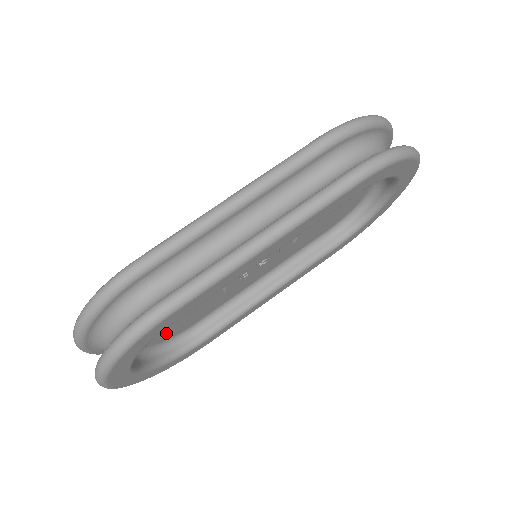
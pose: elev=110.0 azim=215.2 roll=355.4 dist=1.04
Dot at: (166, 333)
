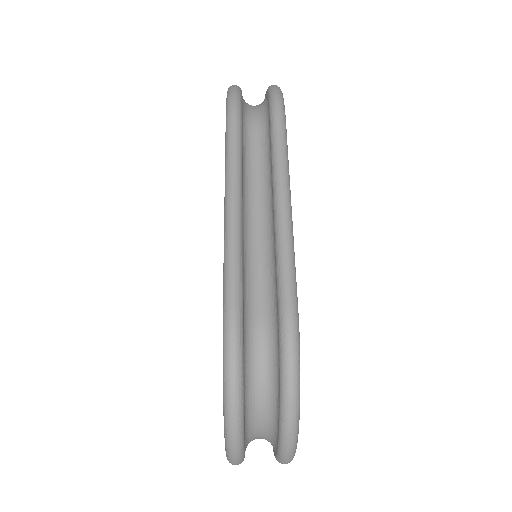
Dot at: occluded
